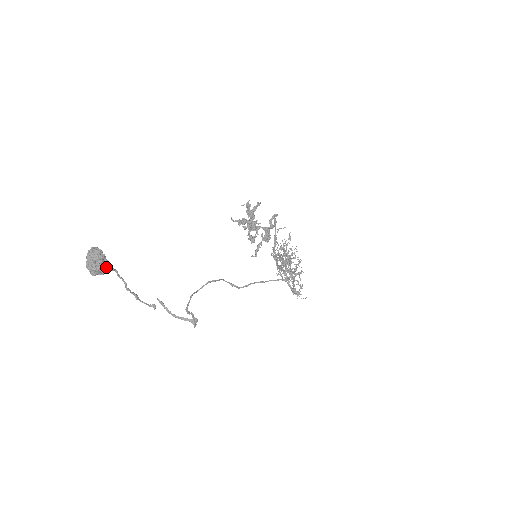
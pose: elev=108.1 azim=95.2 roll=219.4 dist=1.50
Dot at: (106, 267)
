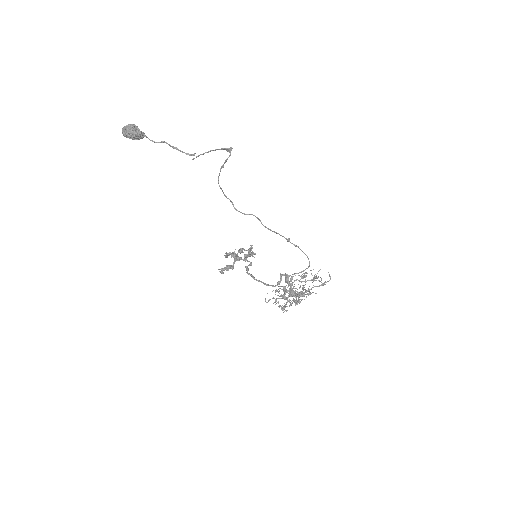
Dot at: (140, 131)
